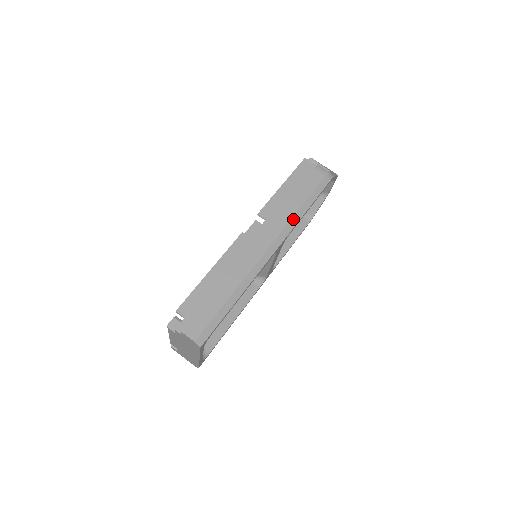
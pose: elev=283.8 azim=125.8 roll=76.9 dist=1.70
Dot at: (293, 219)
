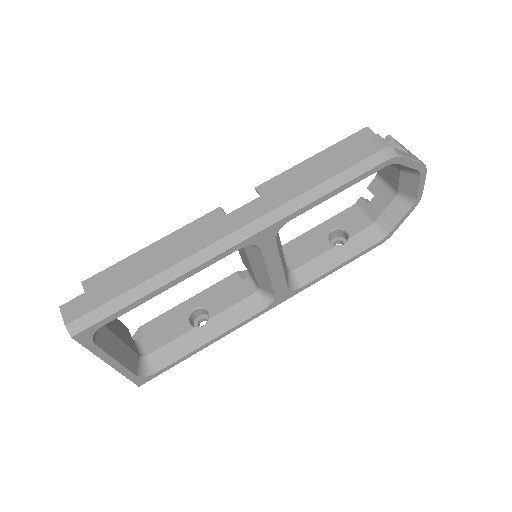
Dot at: (295, 200)
